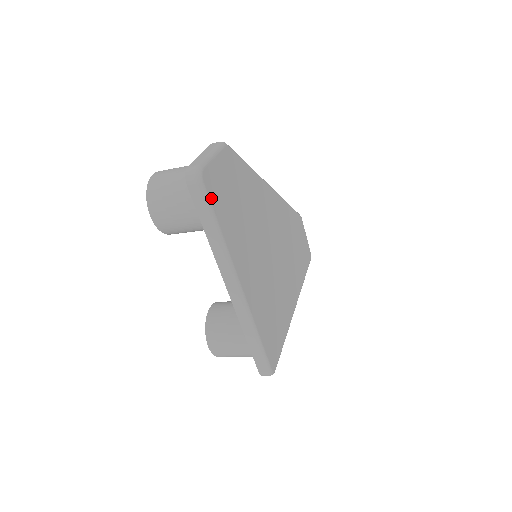
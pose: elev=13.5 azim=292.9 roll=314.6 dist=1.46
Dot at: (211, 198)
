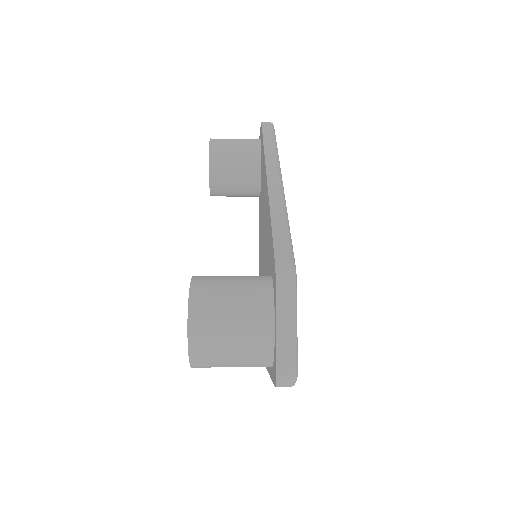
Dot at: occluded
